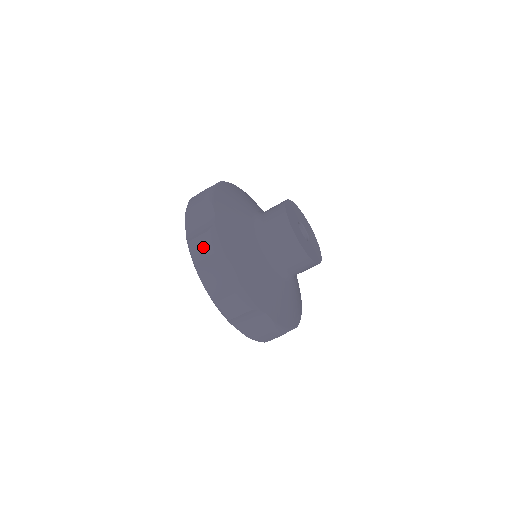
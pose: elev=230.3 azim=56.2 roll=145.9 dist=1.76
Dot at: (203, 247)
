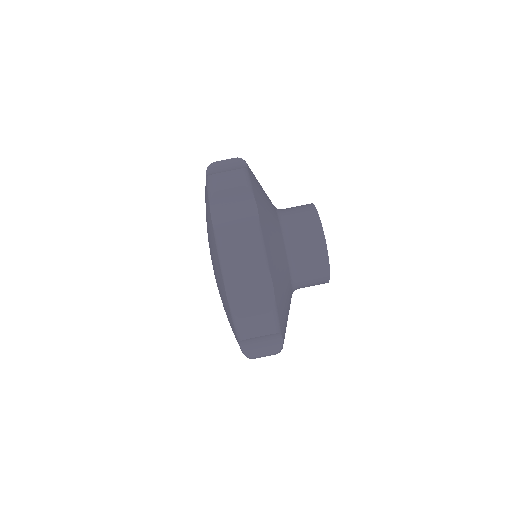
Dot at: occluded
